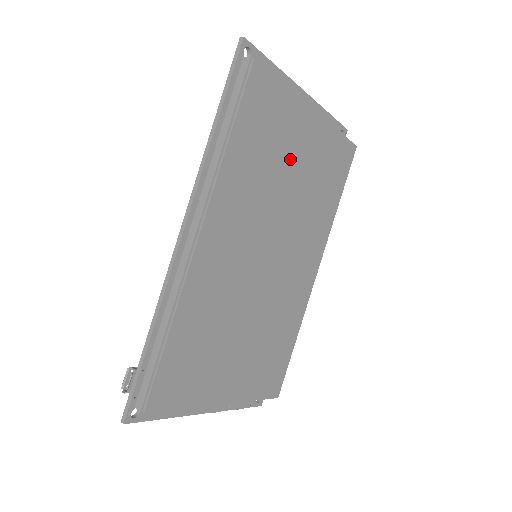
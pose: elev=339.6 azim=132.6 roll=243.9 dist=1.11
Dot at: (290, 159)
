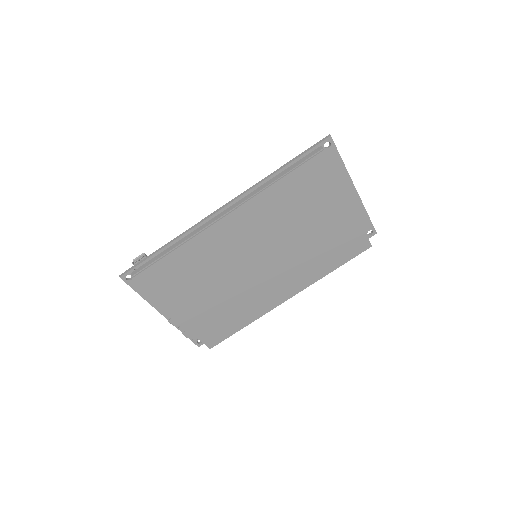
Dot at: (313, 218)
